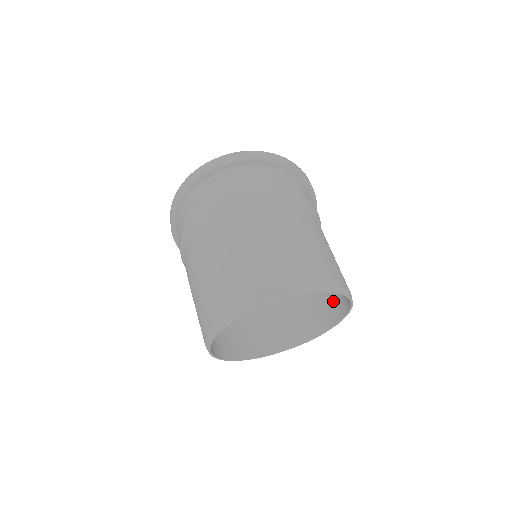
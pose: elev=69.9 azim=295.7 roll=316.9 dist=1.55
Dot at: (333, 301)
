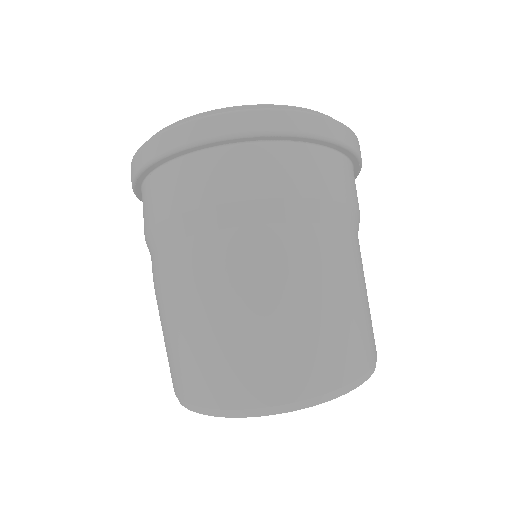
Dot at: occluded
